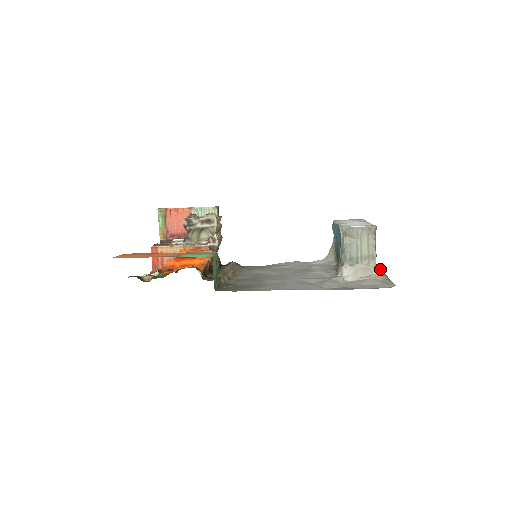
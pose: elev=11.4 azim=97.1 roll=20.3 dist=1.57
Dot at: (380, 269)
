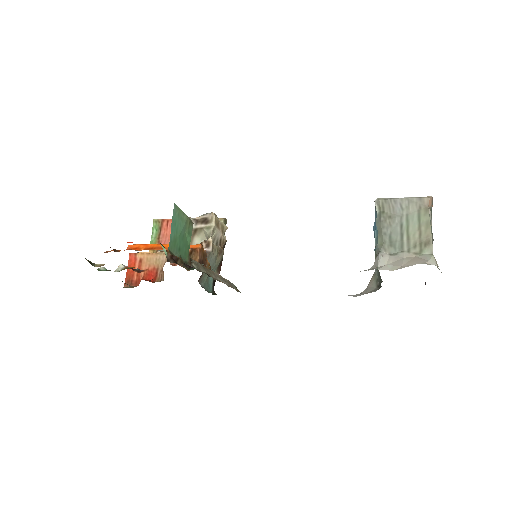
Dot at: occluded
